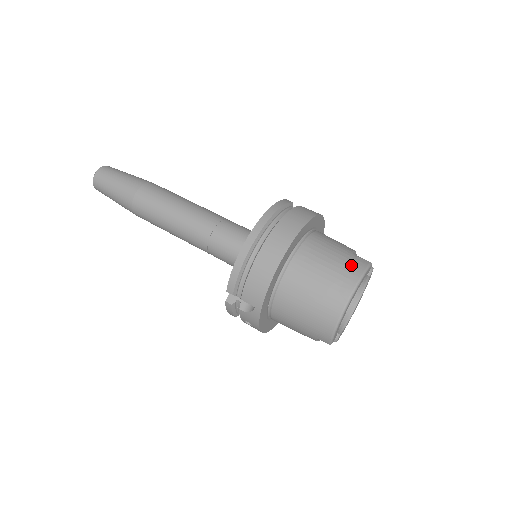
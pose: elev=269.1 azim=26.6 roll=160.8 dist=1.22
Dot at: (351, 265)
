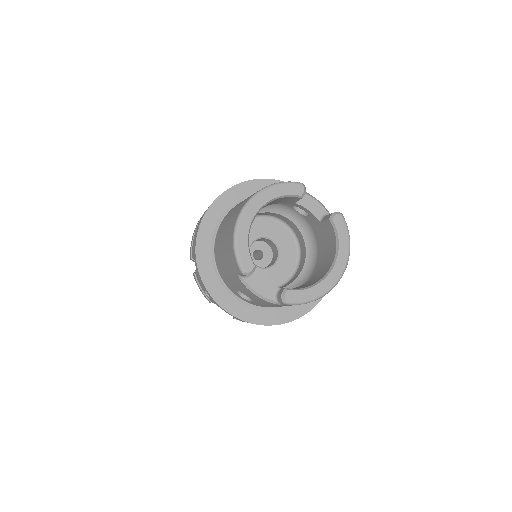
Dot at: occluded
